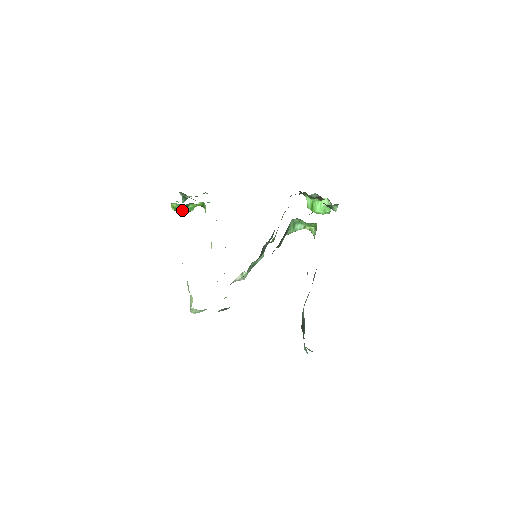
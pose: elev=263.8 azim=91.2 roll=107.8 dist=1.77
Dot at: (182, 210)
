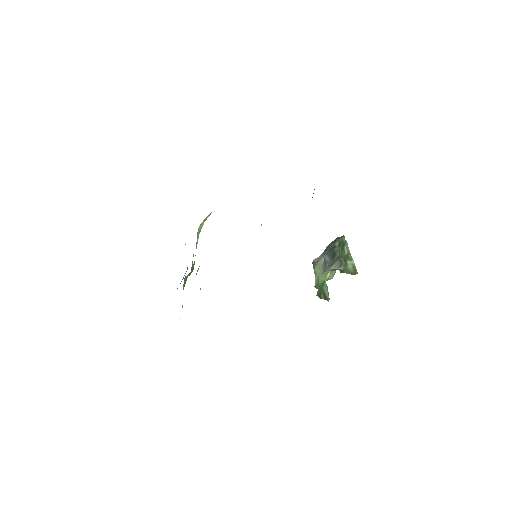
Dot at: occluded
